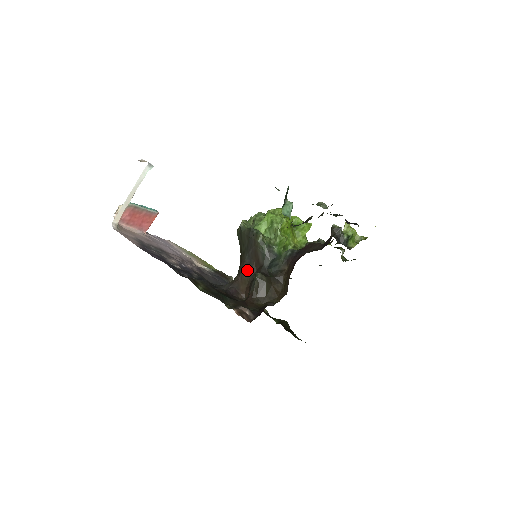
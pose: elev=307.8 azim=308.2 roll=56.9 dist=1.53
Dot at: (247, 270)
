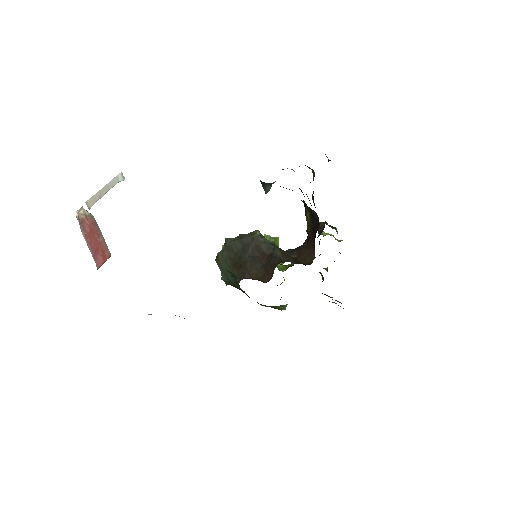
Dot at: (253, 266)
